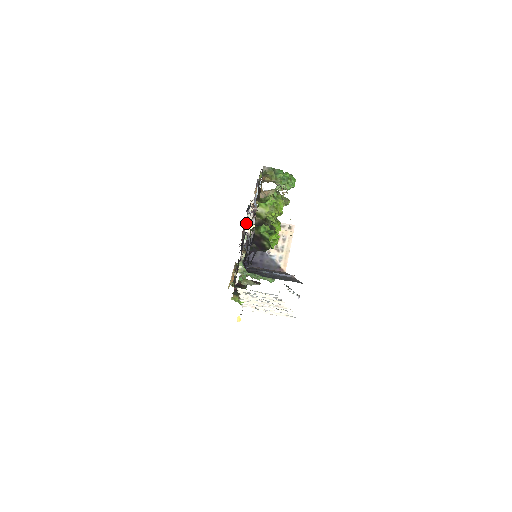
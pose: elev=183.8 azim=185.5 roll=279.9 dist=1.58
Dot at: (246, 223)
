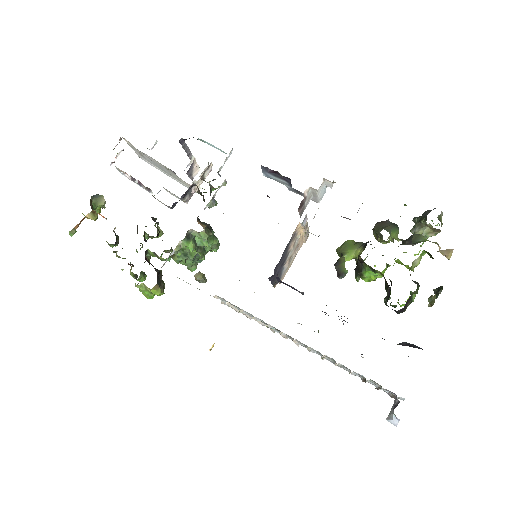
Dot at: occluded
